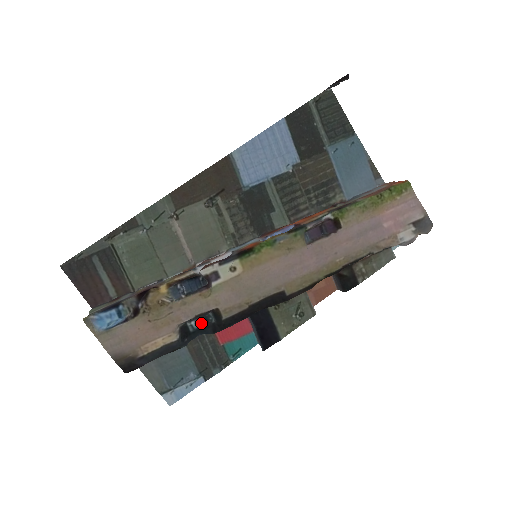
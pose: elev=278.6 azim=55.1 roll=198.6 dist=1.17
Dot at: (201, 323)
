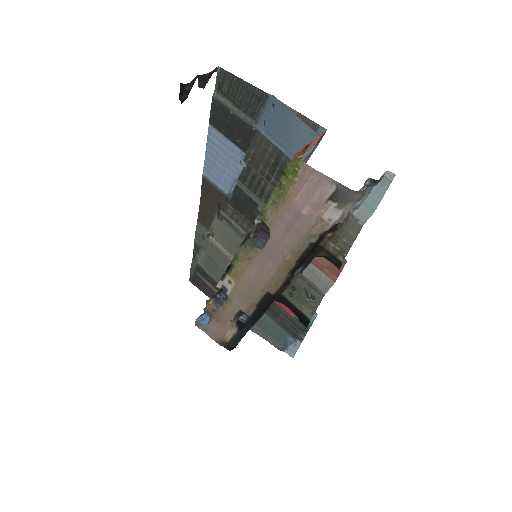
Dot at: (247, 317)
